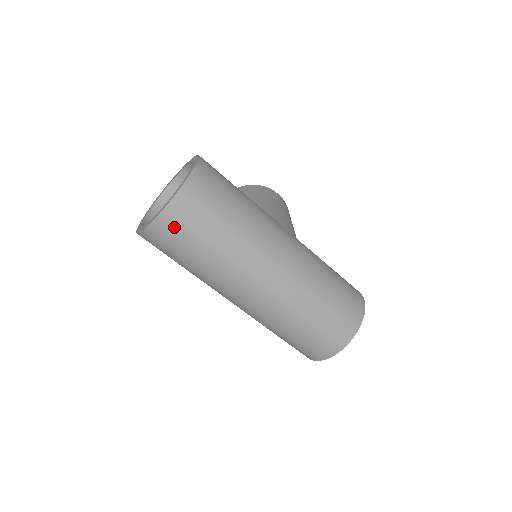
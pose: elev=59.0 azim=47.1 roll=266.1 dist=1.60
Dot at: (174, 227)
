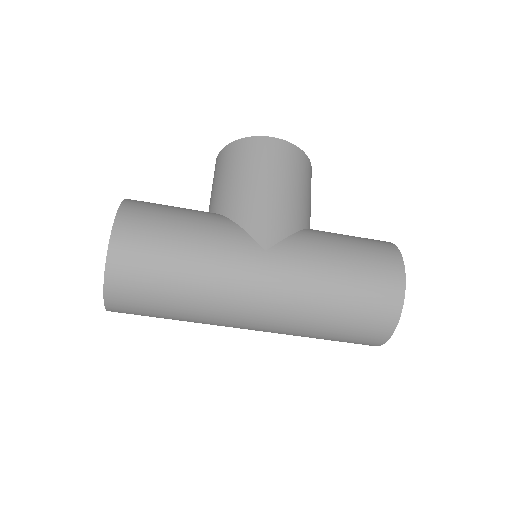
Dot at: (127, 312)
